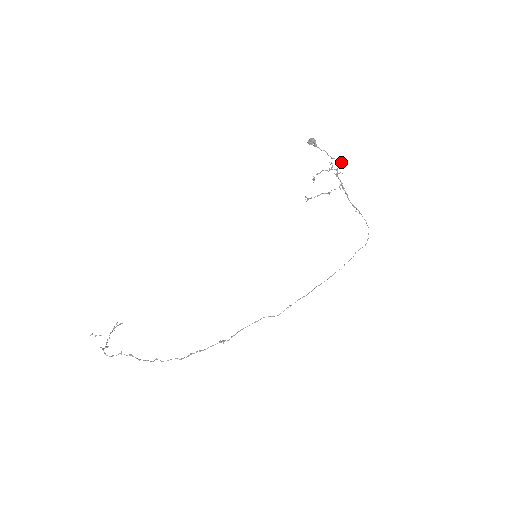
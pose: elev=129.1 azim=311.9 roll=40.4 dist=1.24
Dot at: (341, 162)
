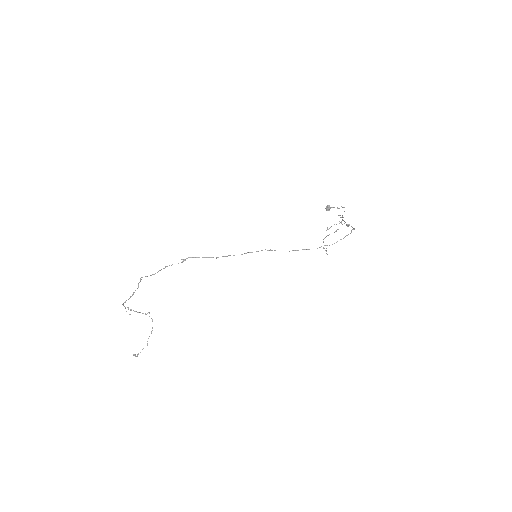
Dot at: occluded
